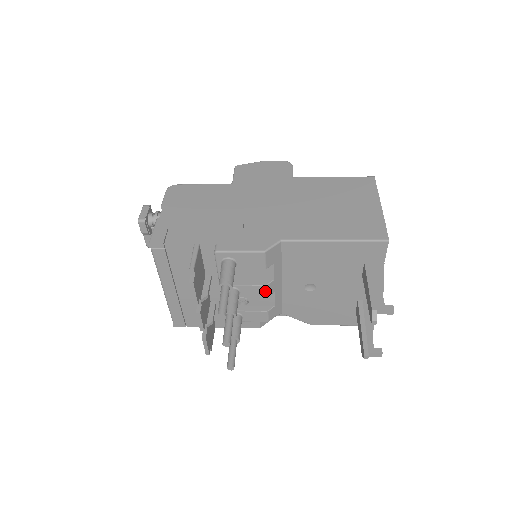
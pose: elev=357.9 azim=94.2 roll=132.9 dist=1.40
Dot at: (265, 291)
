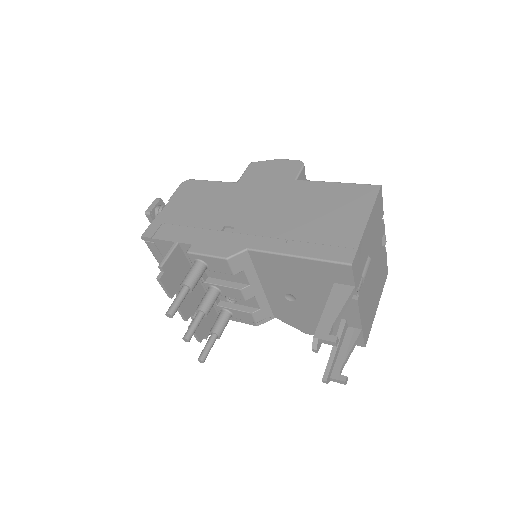
Dot at: (242, 294)
